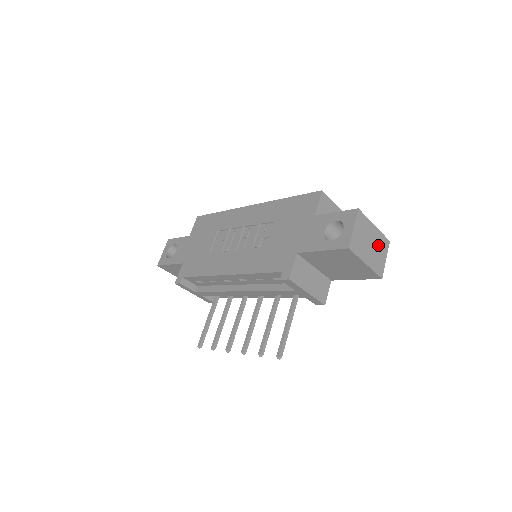
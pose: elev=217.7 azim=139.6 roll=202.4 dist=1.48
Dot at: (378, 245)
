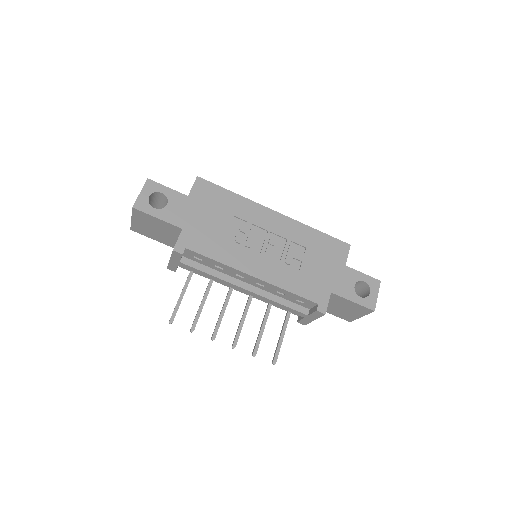
Dot at: occluded
